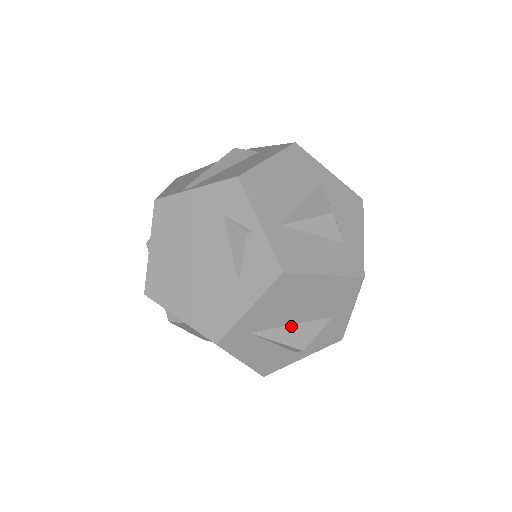
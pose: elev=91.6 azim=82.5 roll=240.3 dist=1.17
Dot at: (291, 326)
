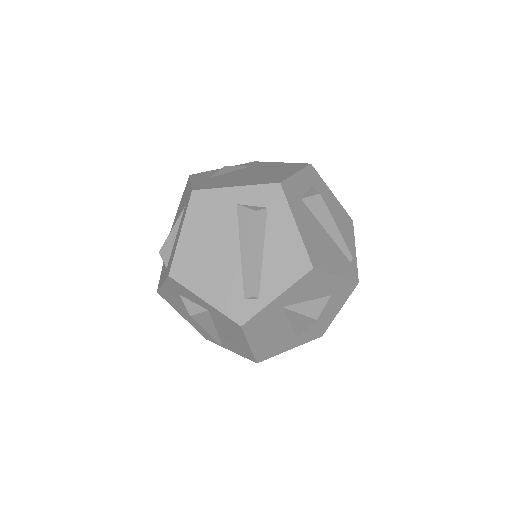
Dot at: occluded
